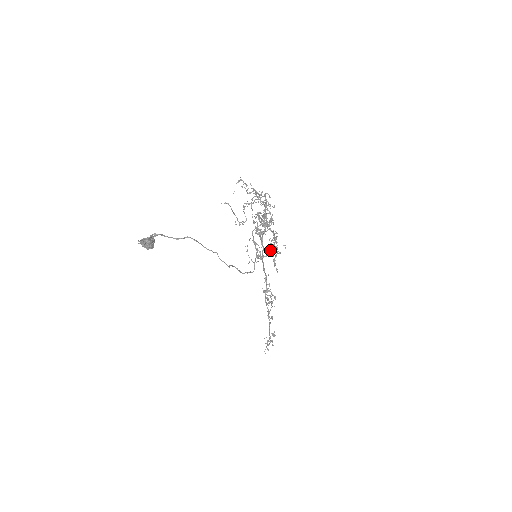
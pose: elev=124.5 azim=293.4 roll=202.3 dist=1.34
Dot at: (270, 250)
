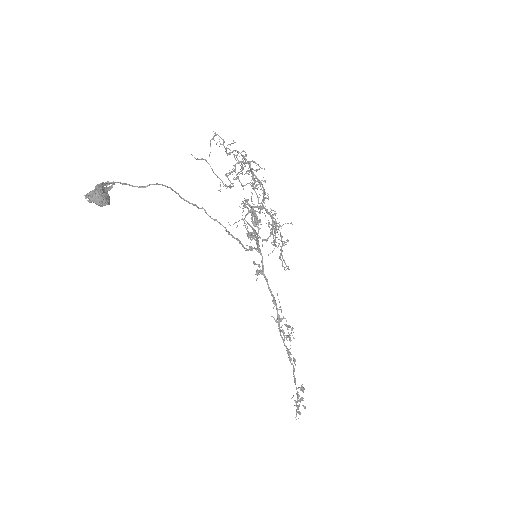
Dot at: (273, 238)
